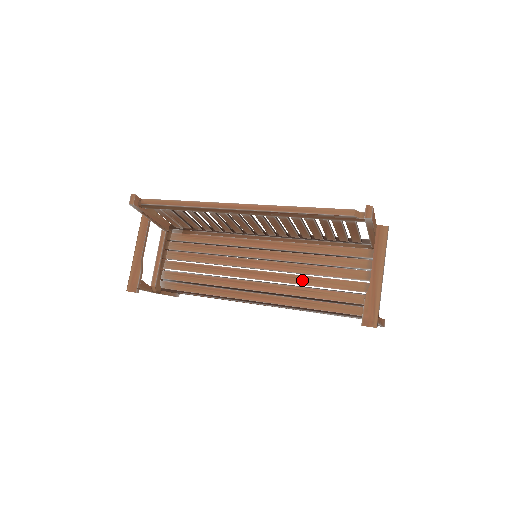
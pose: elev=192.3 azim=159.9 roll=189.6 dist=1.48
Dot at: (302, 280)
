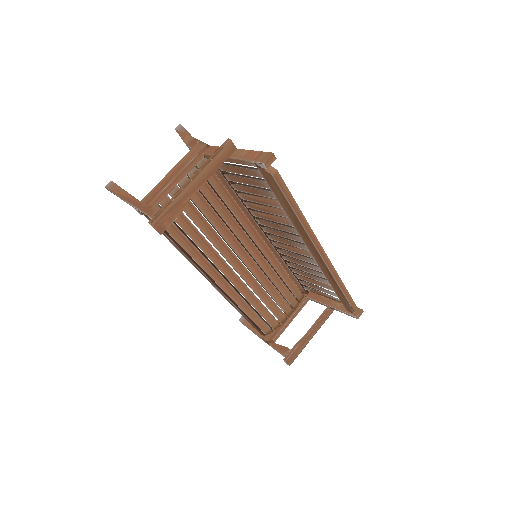
Dot at: (260, 292)
